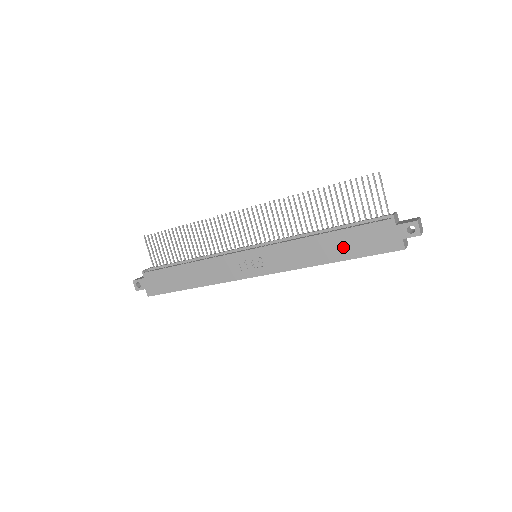
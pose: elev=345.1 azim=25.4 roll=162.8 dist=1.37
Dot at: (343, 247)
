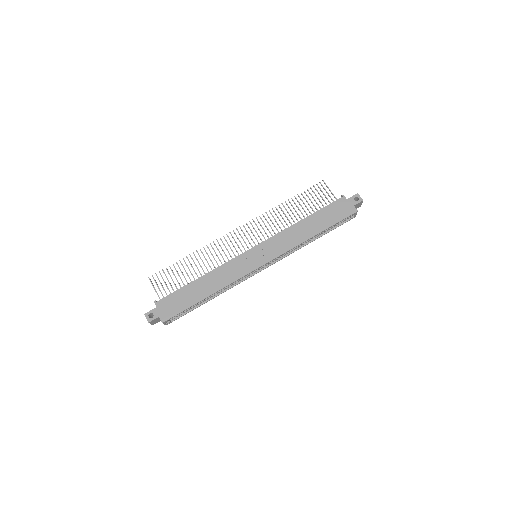
Dot at: (320, 223)
